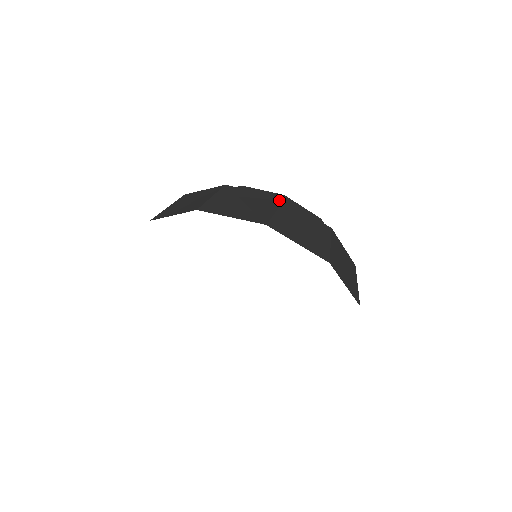
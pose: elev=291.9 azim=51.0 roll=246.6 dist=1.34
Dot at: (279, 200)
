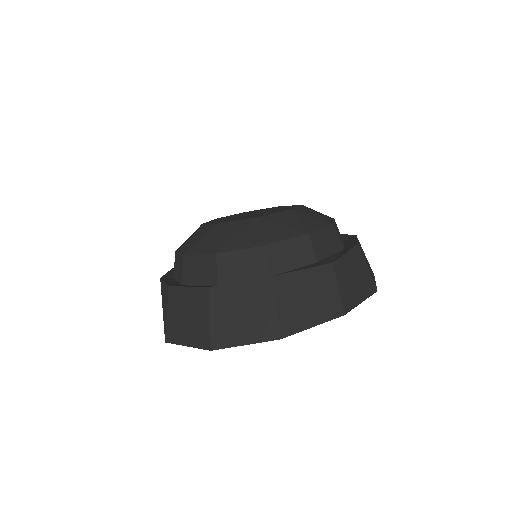
Dot at: (330, 267)
